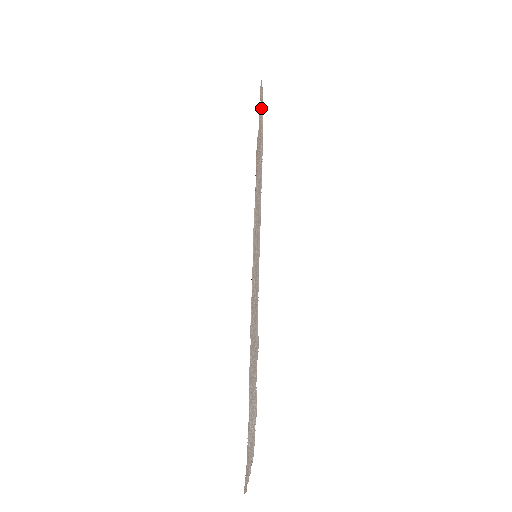
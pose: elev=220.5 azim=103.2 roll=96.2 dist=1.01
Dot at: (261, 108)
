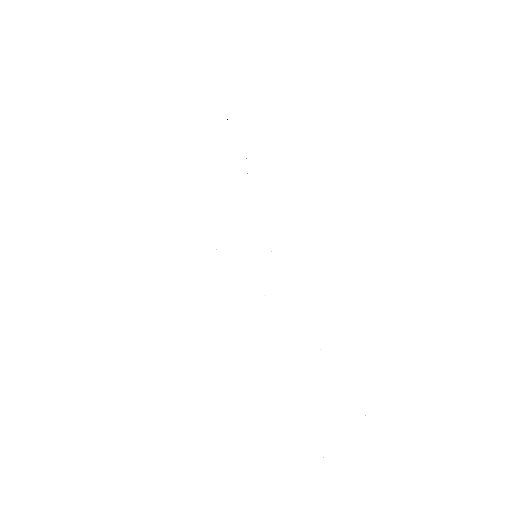
Dot at: occluded
